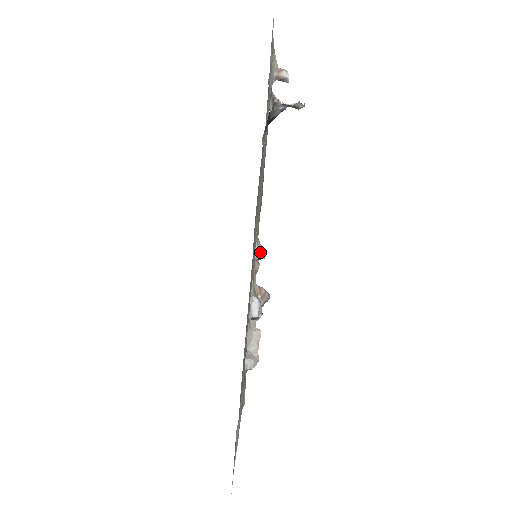
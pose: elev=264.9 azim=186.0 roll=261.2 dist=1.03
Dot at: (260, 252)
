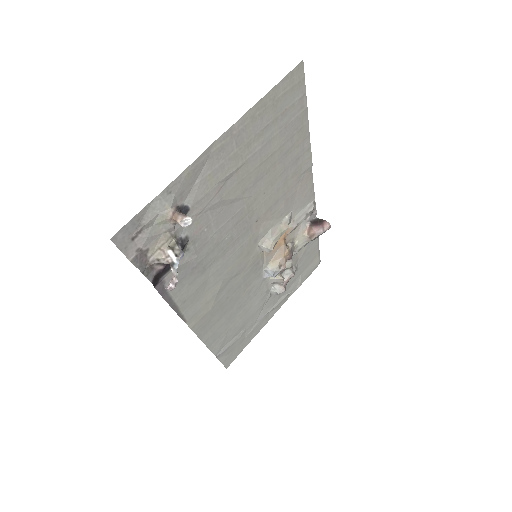
Dot at: (265, 249)
